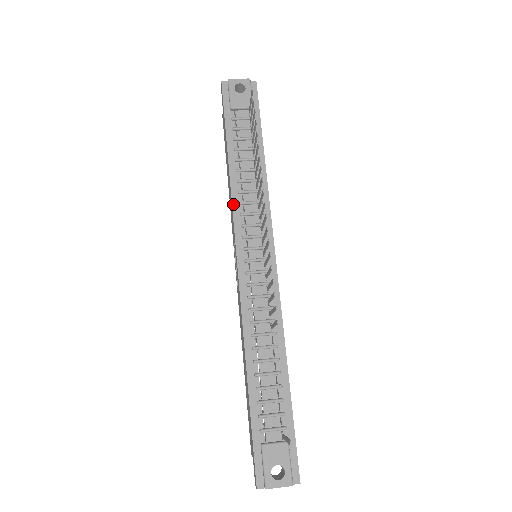
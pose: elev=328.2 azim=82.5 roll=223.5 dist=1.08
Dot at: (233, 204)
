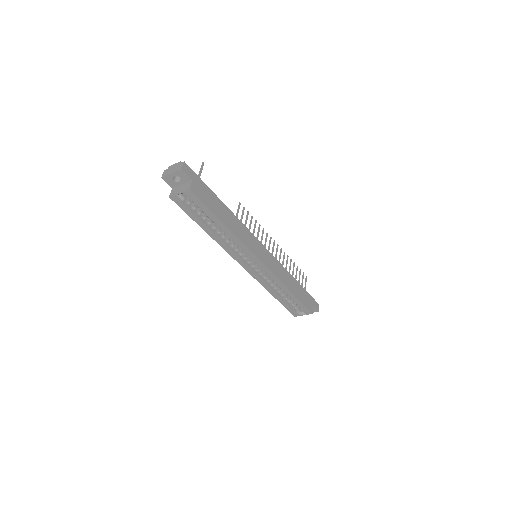
Dot at: occluded
